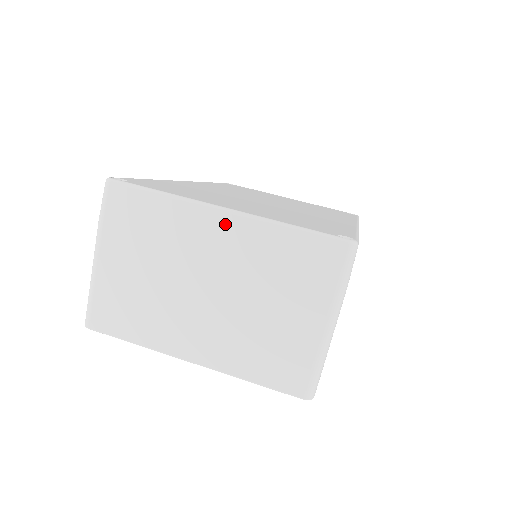
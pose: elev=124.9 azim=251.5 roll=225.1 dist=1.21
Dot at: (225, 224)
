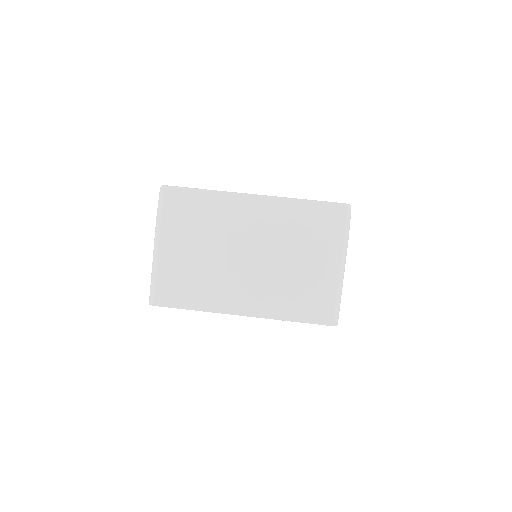
Dot at: (257, 205)
